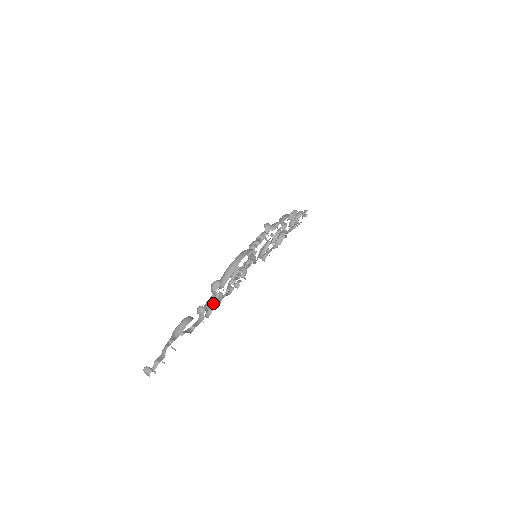
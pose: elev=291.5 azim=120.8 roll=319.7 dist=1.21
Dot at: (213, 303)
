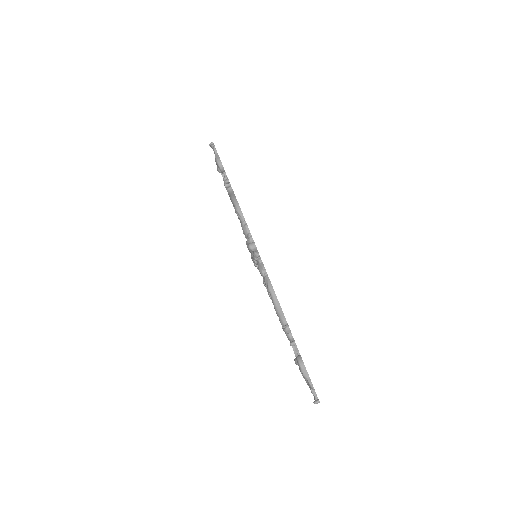
Dot at: occluded
